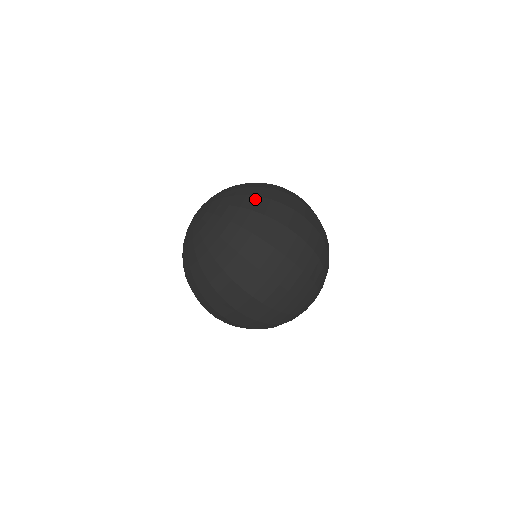
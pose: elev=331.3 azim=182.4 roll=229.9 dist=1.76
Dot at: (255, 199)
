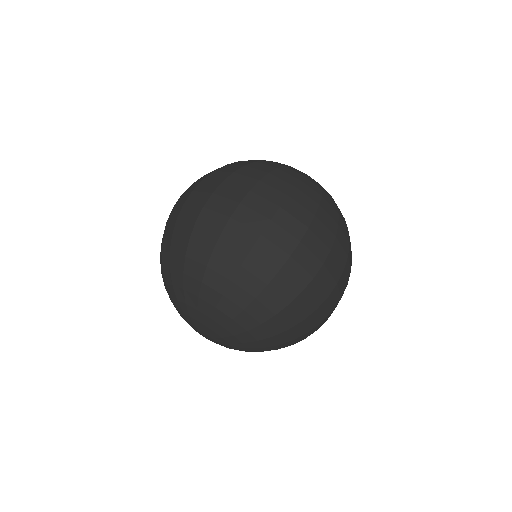
Dot at: (235, 288)
